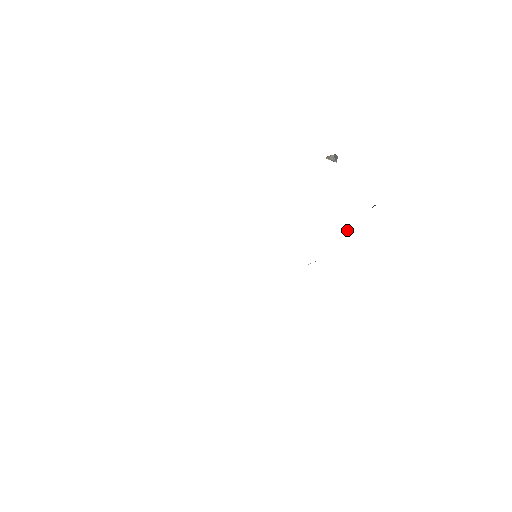
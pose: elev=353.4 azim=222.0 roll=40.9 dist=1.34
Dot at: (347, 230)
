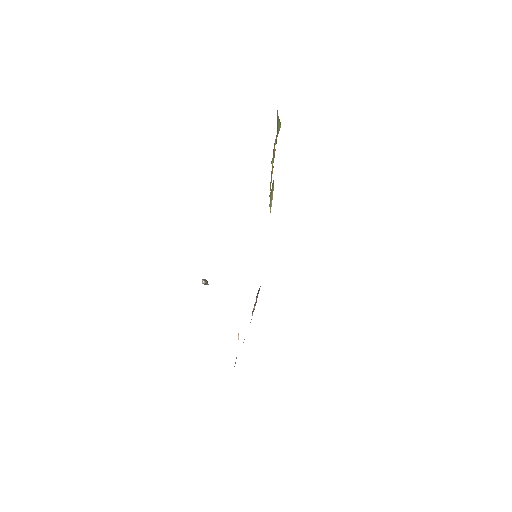
Dot at: (253, 310)
